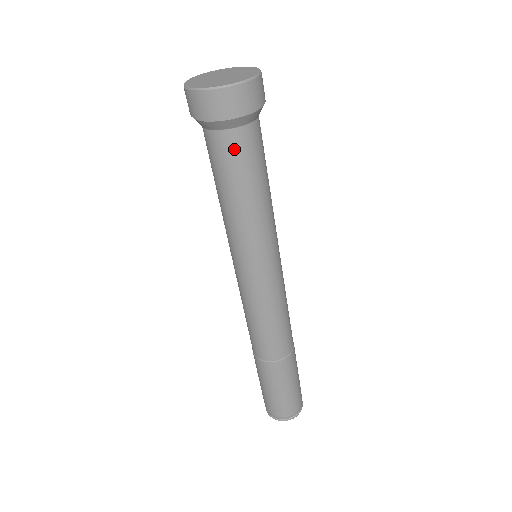
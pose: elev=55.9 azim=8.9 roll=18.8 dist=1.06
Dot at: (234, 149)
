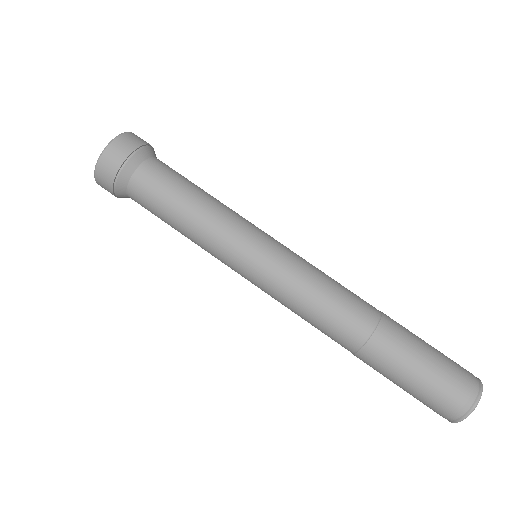
Dot at: (156, 173)
